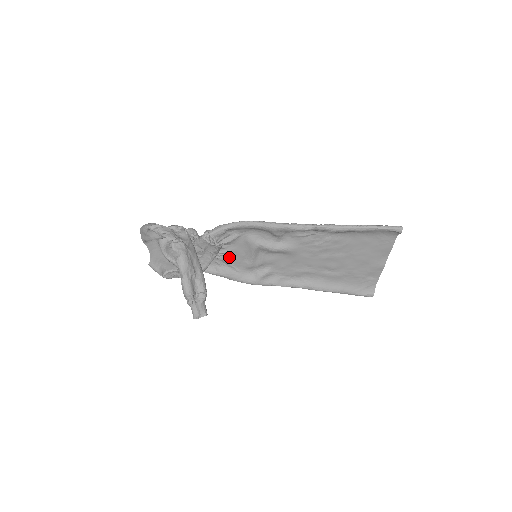
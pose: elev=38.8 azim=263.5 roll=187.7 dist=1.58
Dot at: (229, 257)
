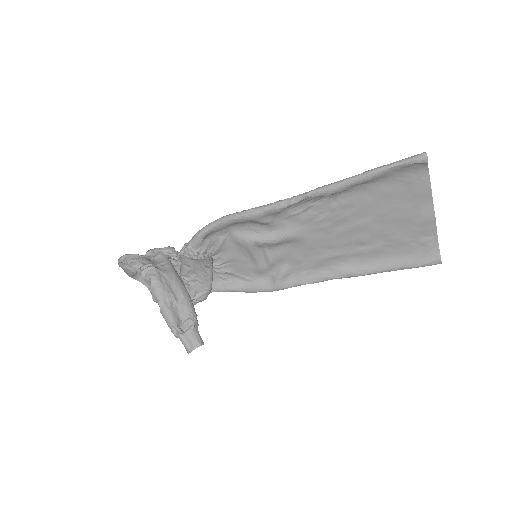
Dot at: (231, 267)
